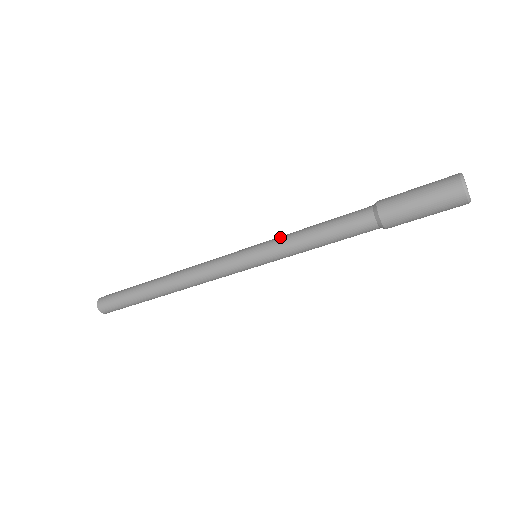
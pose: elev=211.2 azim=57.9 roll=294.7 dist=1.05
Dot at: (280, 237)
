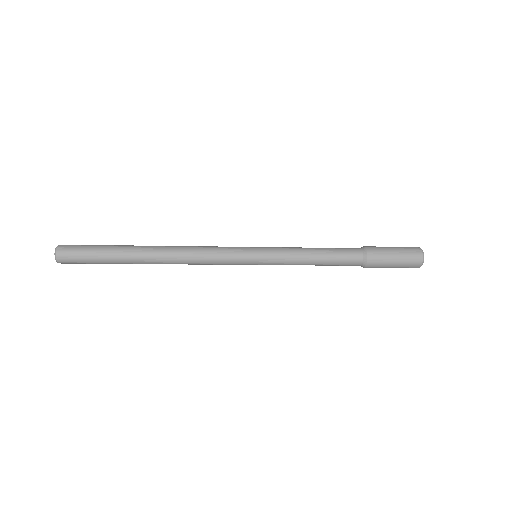
Dot at: (285, 247)
